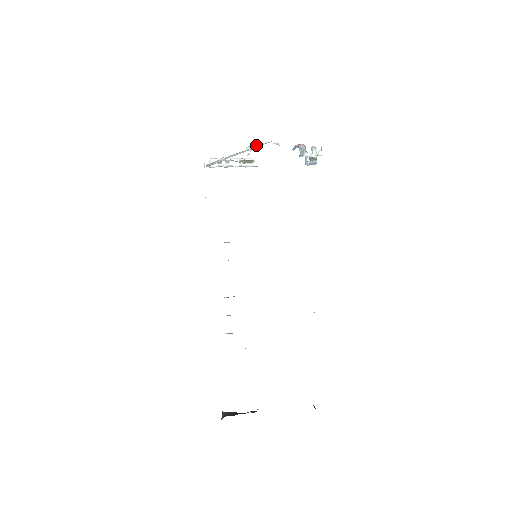
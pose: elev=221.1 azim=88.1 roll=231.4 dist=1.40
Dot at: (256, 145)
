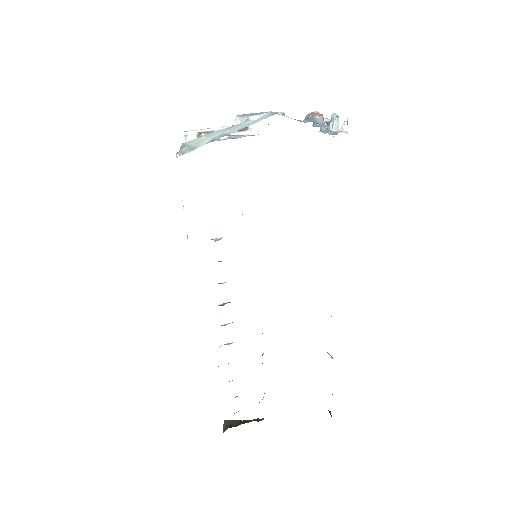
Dot at: (250, 118)
